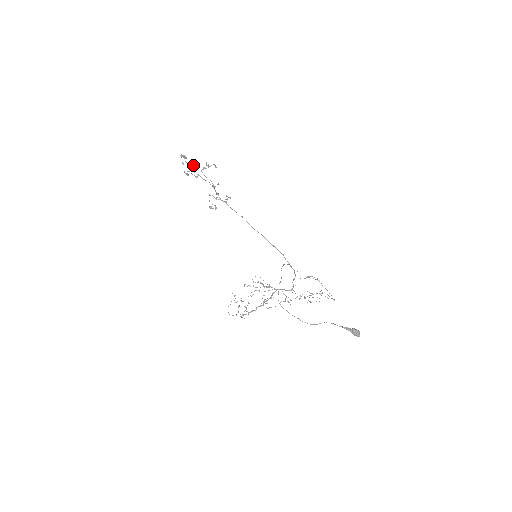
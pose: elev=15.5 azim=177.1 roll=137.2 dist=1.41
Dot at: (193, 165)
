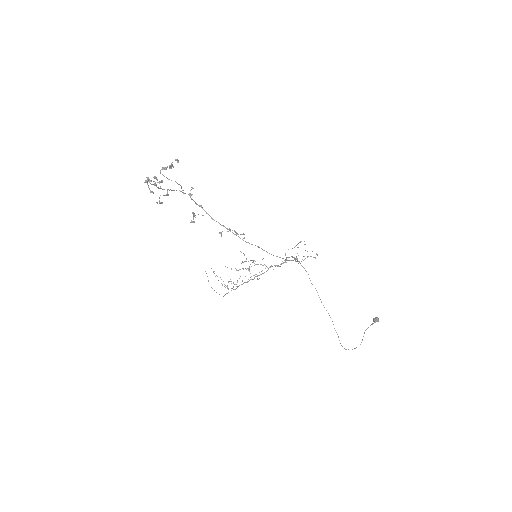
Dot at: (157, 180)
